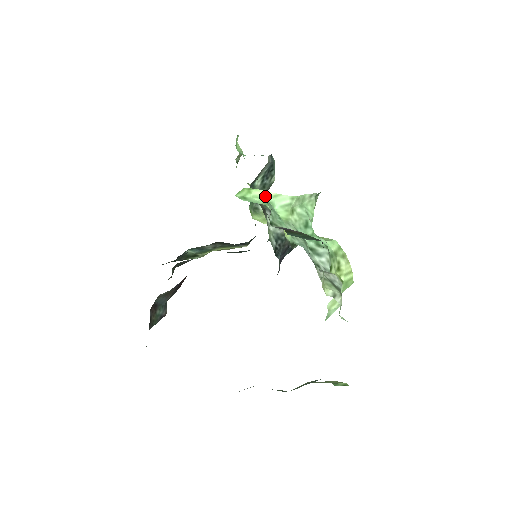
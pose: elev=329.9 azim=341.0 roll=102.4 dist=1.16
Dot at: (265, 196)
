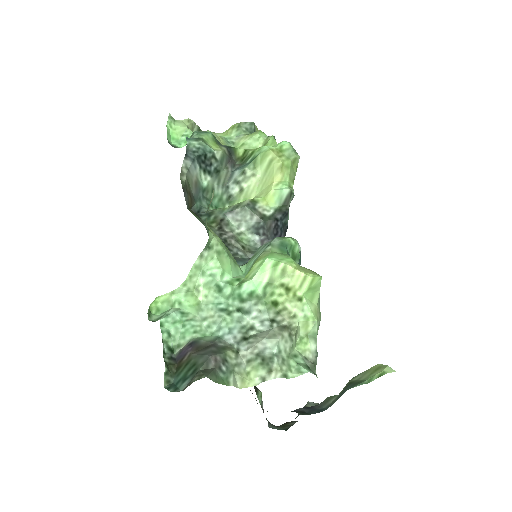
Dot at: (167, 298)
